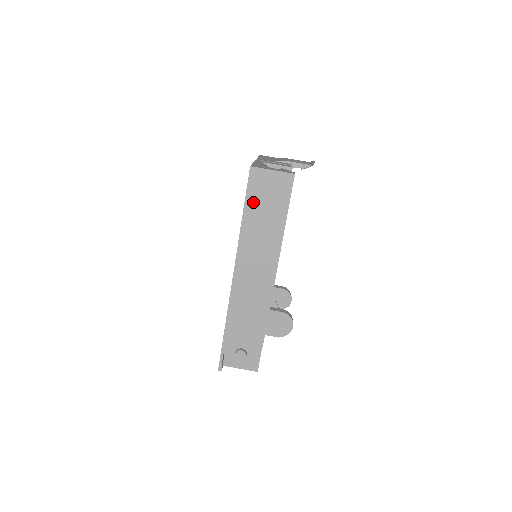
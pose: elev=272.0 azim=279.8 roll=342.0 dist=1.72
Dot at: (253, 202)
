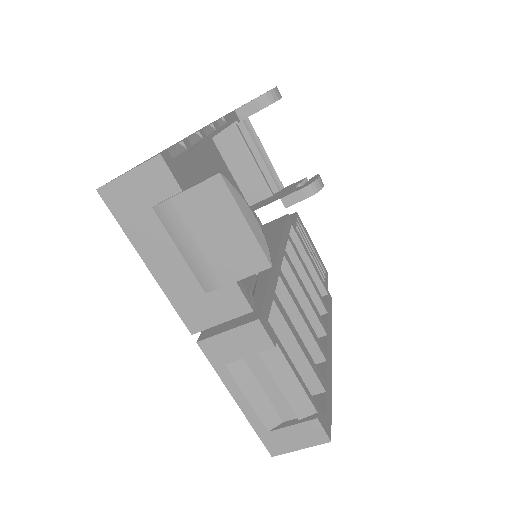
Dot at: occluded
